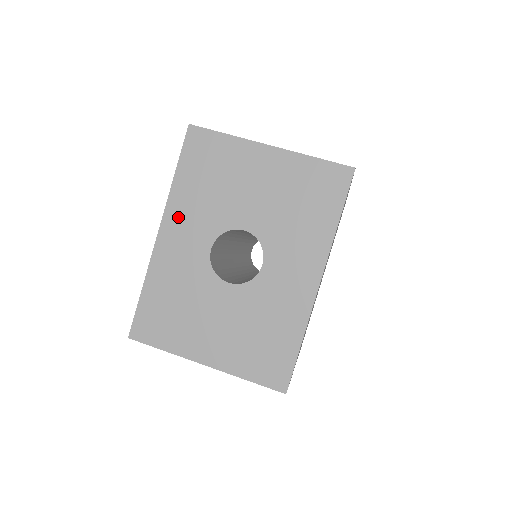
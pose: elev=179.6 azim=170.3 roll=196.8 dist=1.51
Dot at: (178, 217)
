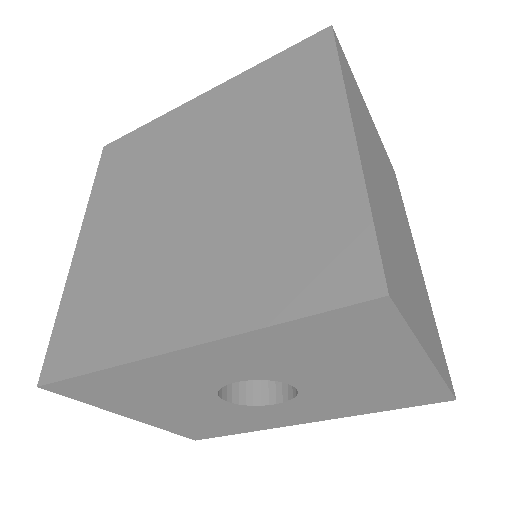
Dot at: (228, 352)
